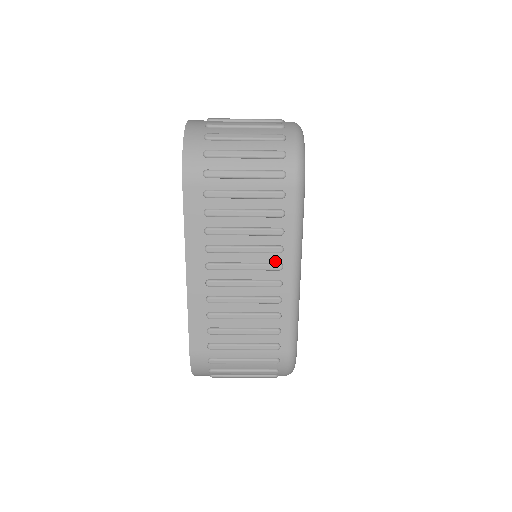
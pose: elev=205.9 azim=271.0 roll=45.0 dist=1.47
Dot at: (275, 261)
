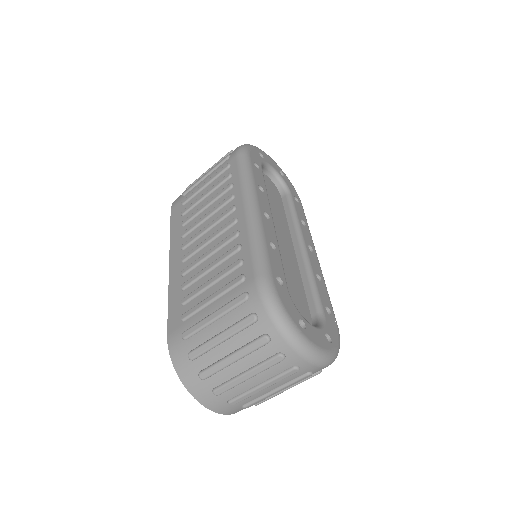
Dot at: (230, 208)
